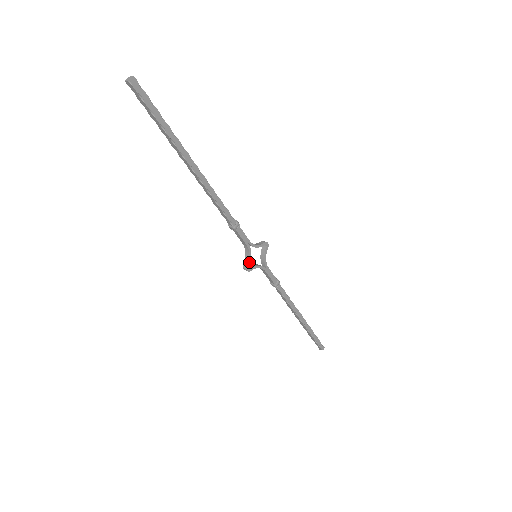
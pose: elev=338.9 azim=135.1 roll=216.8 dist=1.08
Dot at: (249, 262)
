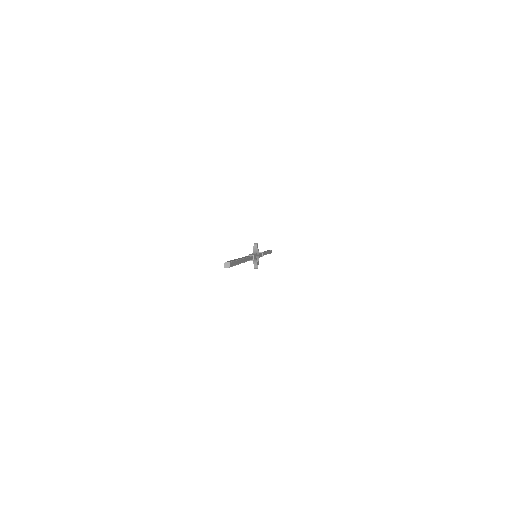
Dot at: (257, 264)
